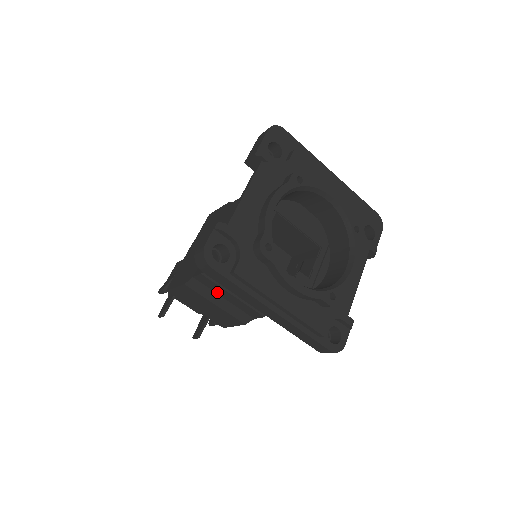
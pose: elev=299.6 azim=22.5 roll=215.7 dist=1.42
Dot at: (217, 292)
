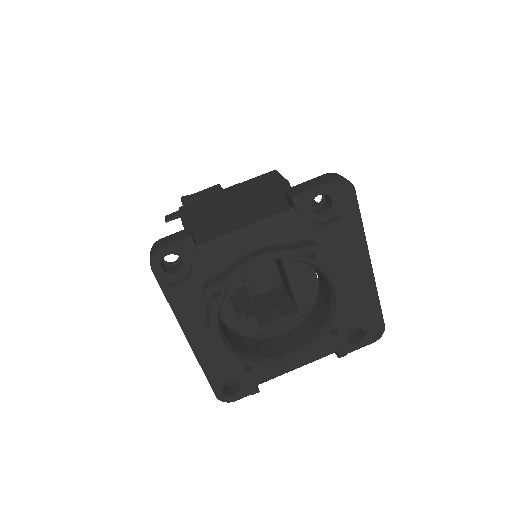
Dot at: occluded
